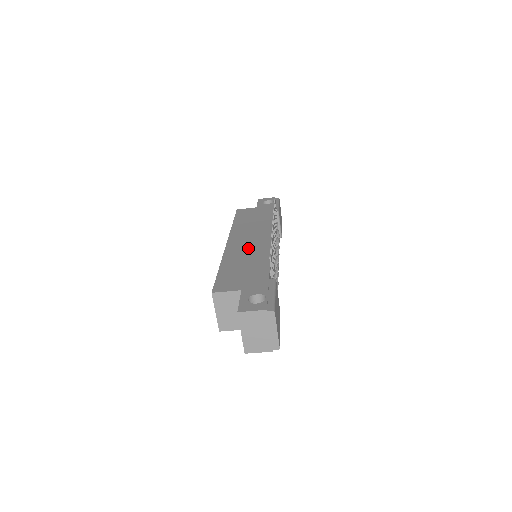
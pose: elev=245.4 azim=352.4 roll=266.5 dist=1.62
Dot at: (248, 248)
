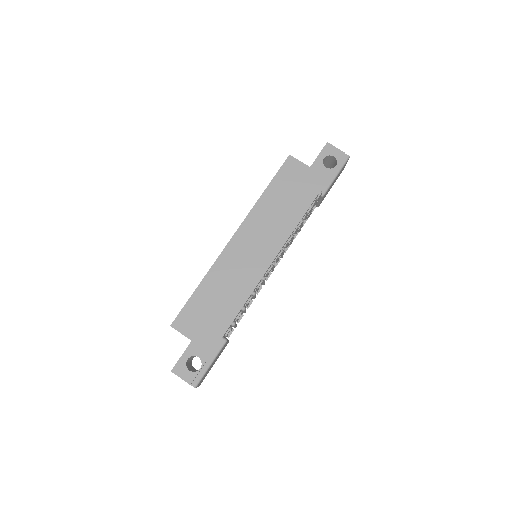
Dot at: (241, 267)
